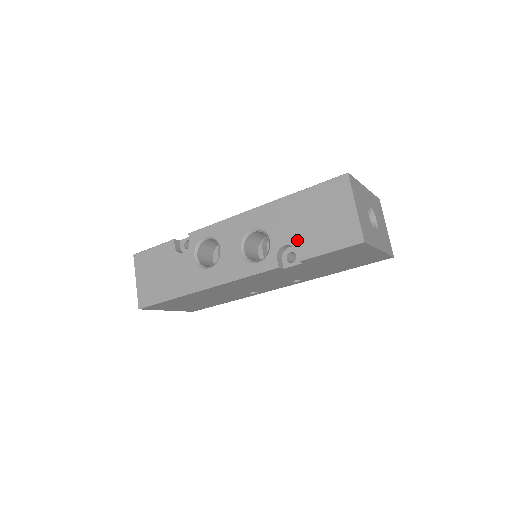
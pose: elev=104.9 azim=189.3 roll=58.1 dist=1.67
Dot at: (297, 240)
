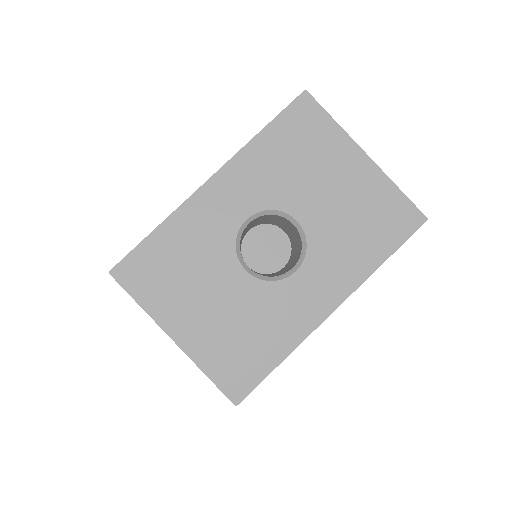
Dot at: occluded
